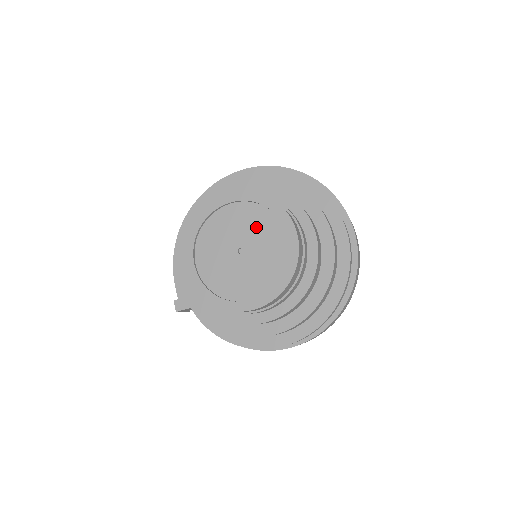
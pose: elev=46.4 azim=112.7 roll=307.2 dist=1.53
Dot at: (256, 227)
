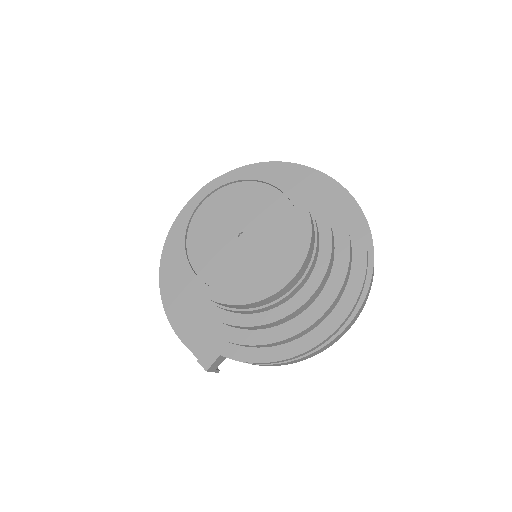
Dot at: (242, 204)
